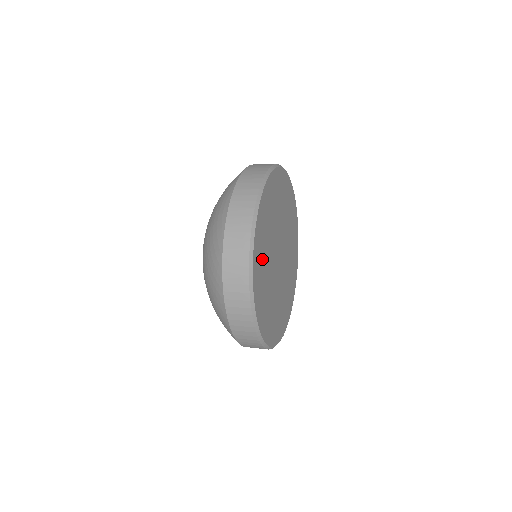
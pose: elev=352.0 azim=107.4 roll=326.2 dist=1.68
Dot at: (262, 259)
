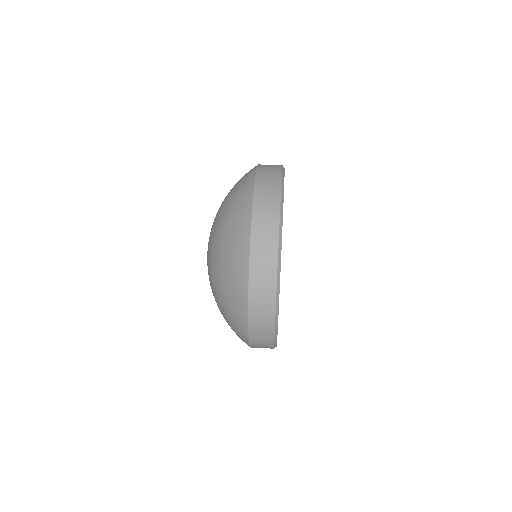
Dot at: occluded
